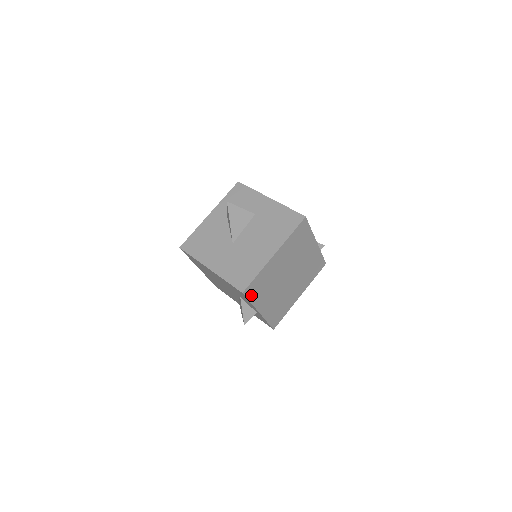
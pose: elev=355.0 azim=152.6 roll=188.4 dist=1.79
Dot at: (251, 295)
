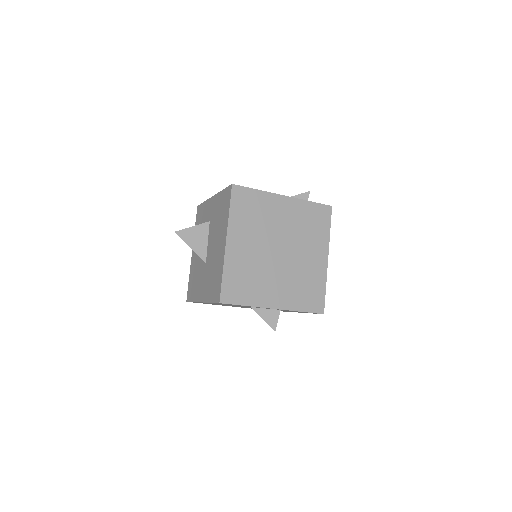
Dot at: (237, 298)
